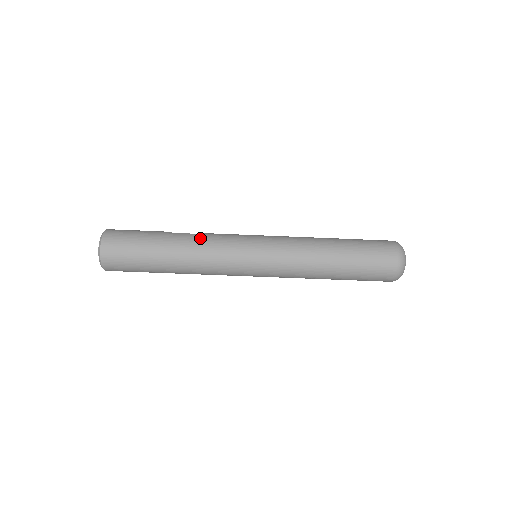
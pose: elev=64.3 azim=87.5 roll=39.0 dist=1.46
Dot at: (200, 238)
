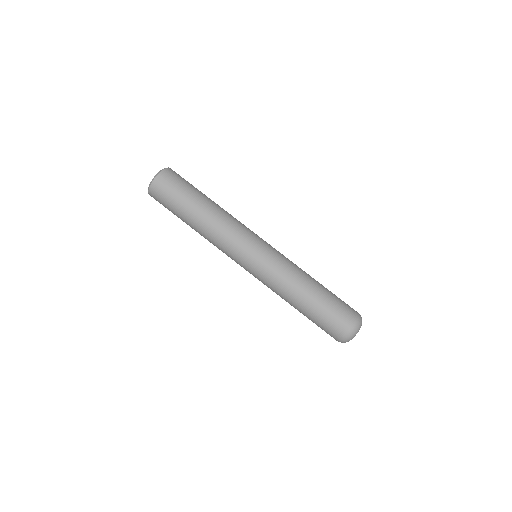
Dot at: occluded
